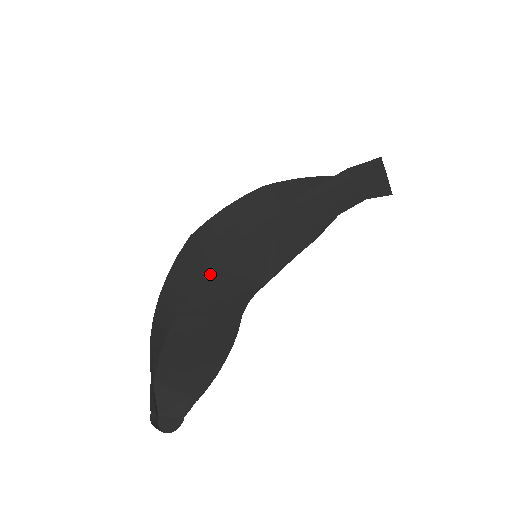
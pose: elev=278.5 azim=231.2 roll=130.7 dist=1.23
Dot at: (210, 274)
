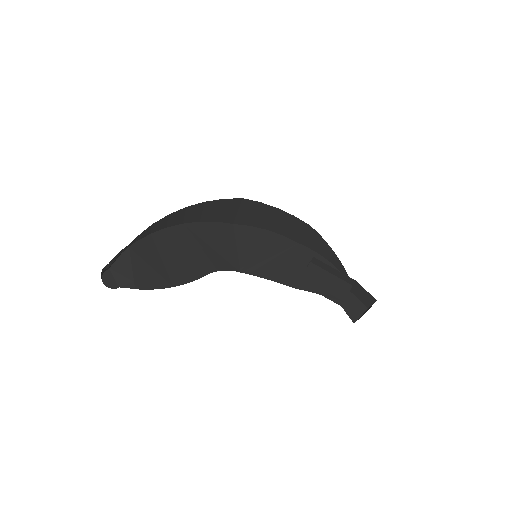
Dot at: (226, 223)
